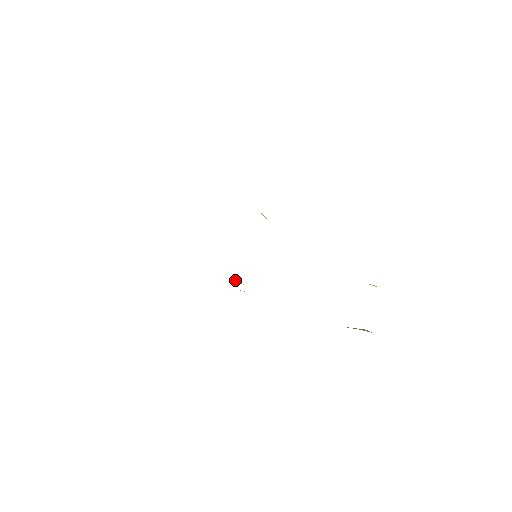
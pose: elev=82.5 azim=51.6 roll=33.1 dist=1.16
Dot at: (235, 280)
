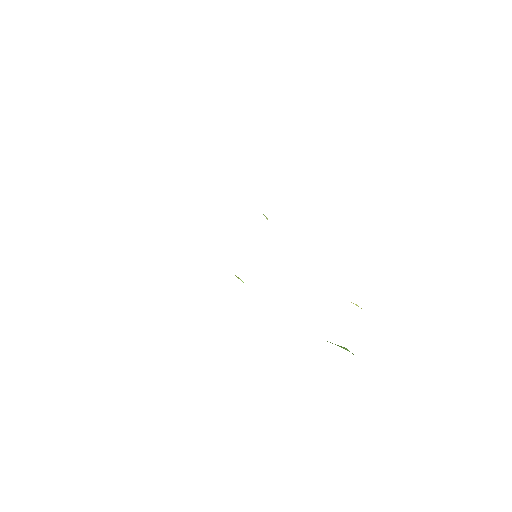
Dot at: (235, 275)
